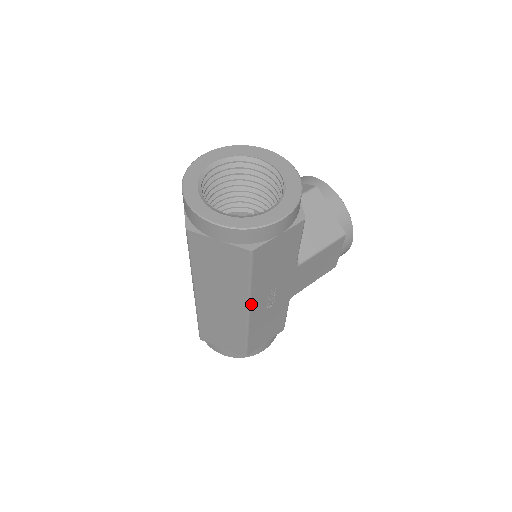
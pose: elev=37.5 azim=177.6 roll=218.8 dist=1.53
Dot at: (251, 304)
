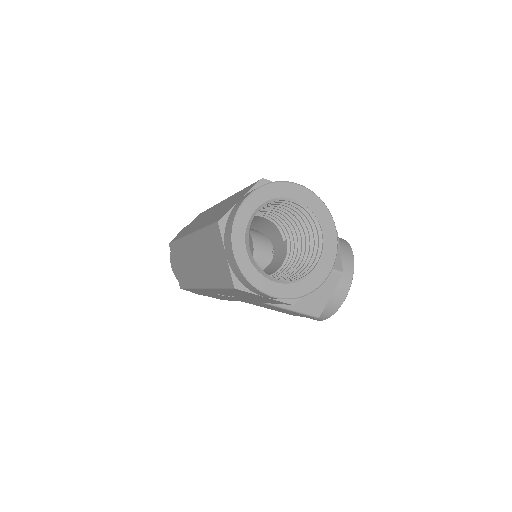
Dot at: (209, 289)
